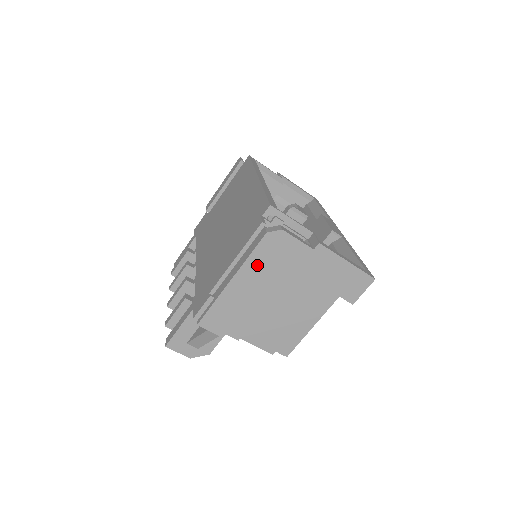
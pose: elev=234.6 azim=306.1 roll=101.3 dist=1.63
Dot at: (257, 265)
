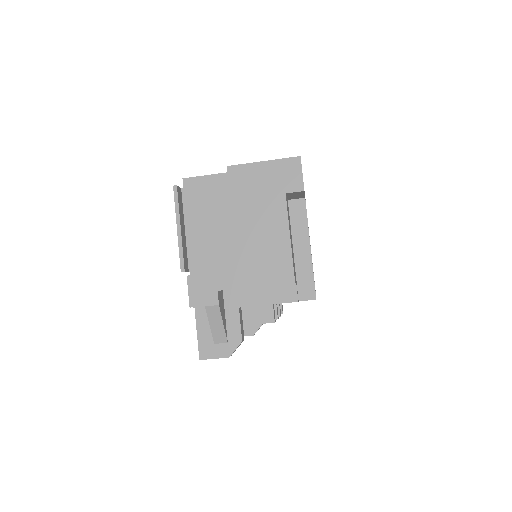
Dot at: (197, 220)
